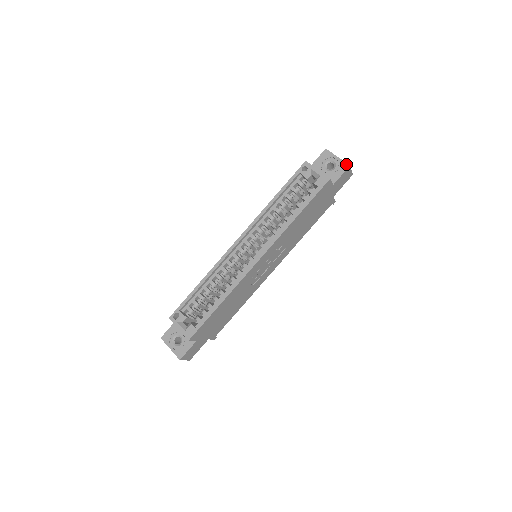
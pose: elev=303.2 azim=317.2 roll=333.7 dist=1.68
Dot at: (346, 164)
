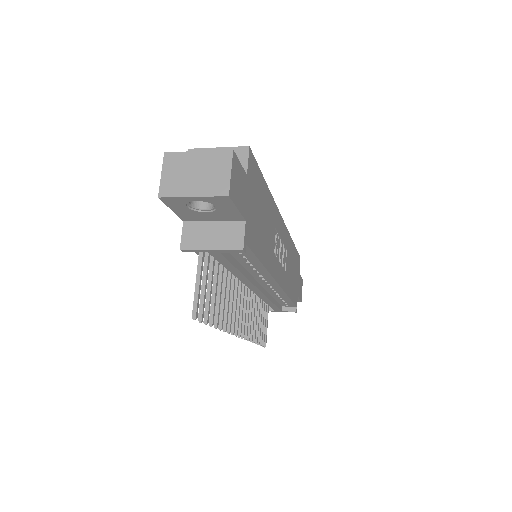
Dot at: occluded
